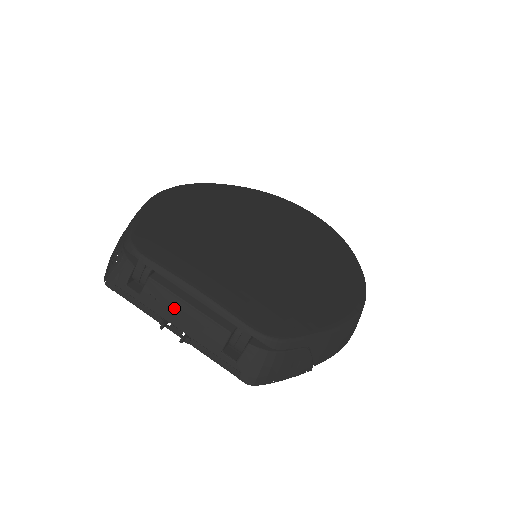
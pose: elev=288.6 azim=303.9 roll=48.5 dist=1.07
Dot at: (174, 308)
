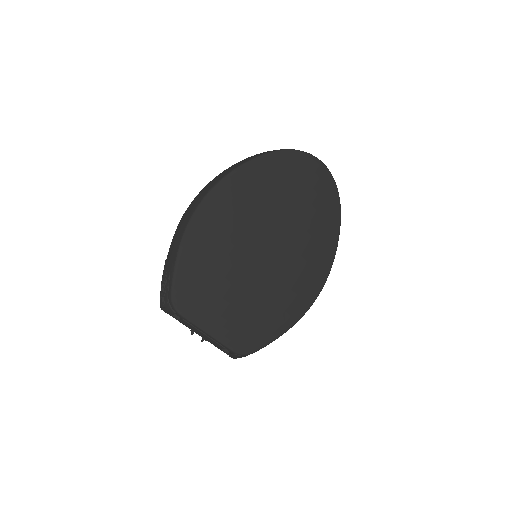
Dot at: (197, 332)
